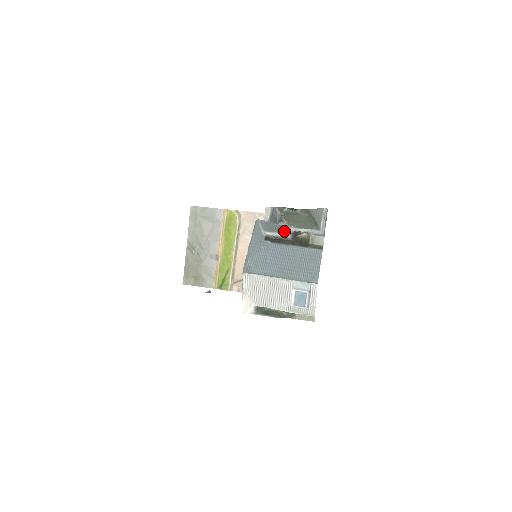
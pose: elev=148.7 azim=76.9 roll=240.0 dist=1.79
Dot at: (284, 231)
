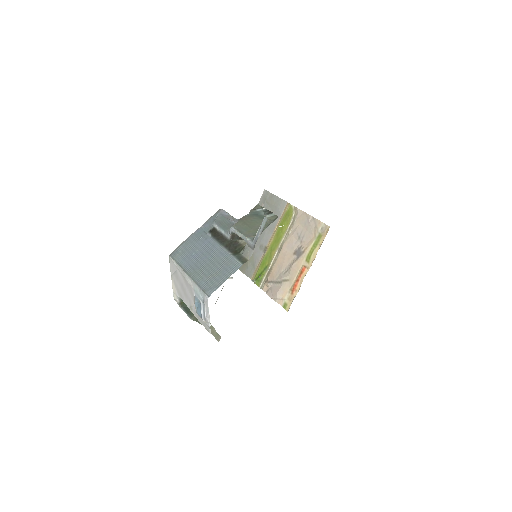
Dot at: (229, 229)
